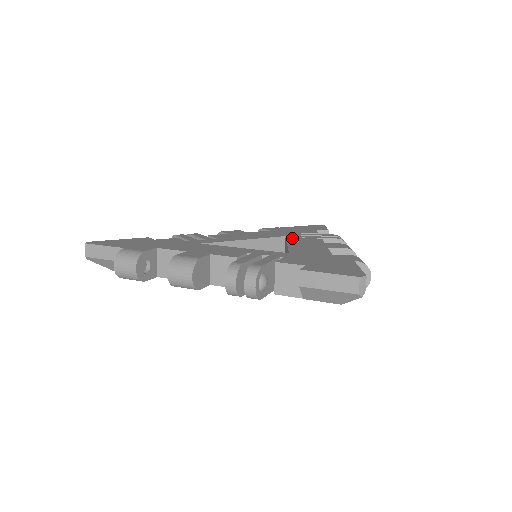
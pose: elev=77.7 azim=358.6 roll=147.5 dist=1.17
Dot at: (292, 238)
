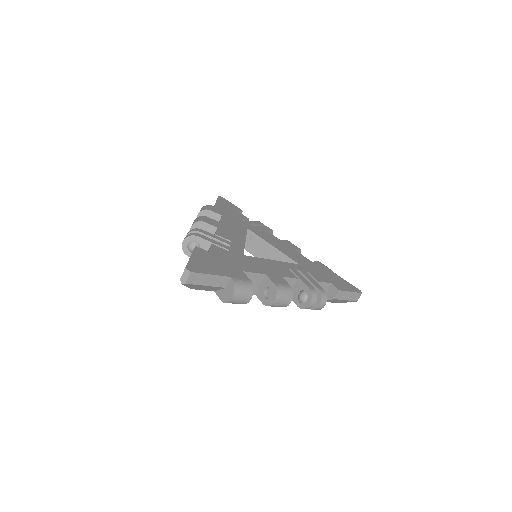
Dot at: (258, 233)
